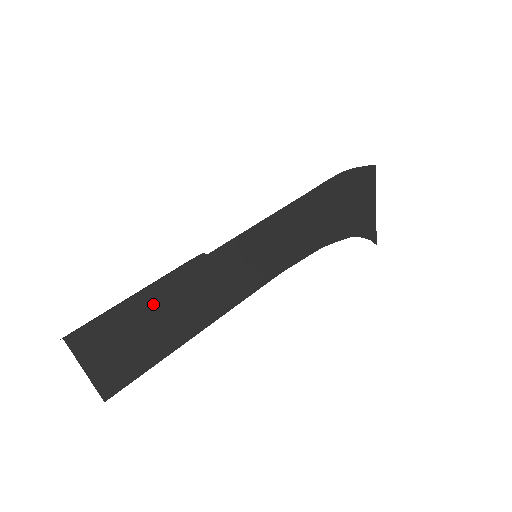
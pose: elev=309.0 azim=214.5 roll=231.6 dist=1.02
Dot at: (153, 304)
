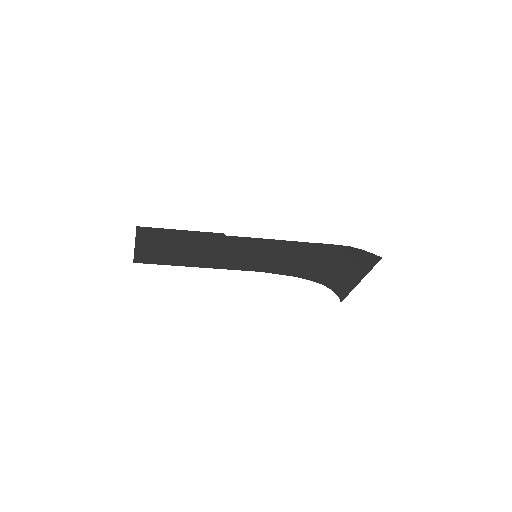
Dot at: (182, 239)
